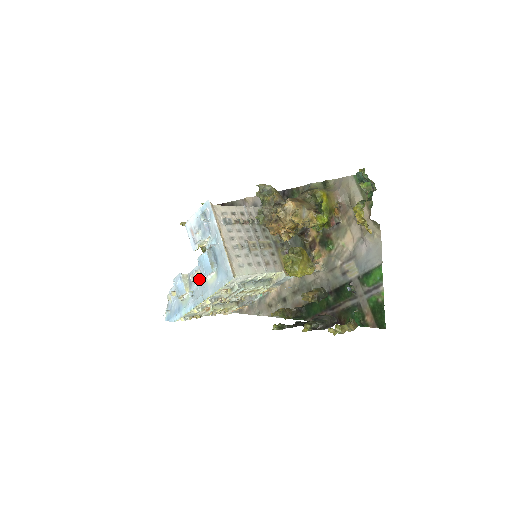
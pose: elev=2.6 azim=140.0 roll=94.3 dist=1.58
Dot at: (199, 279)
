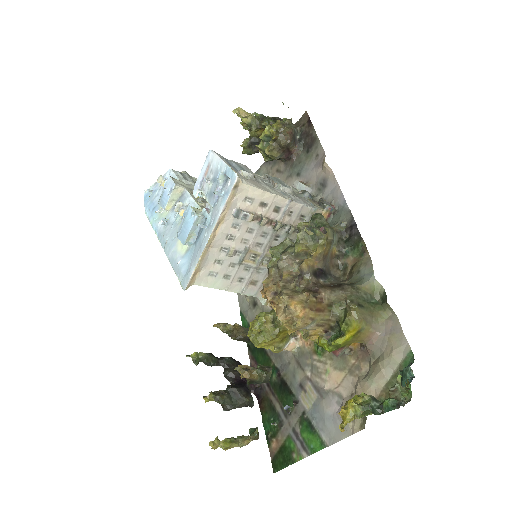
Dot at: (180, 219)
